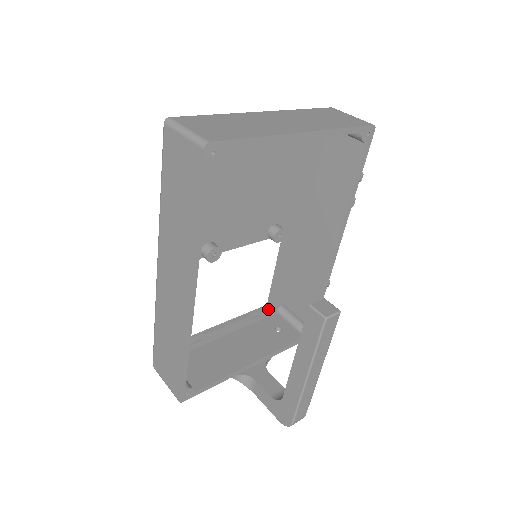
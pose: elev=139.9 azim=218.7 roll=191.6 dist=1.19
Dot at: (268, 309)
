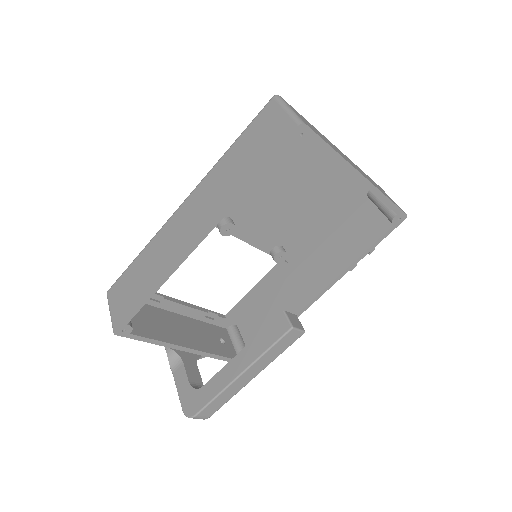
Dot at: (224, 319)
